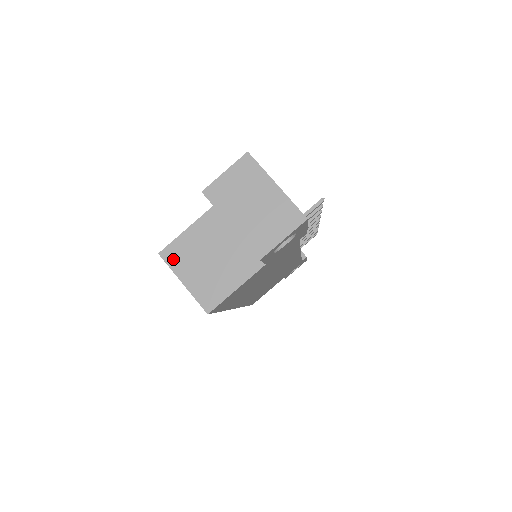
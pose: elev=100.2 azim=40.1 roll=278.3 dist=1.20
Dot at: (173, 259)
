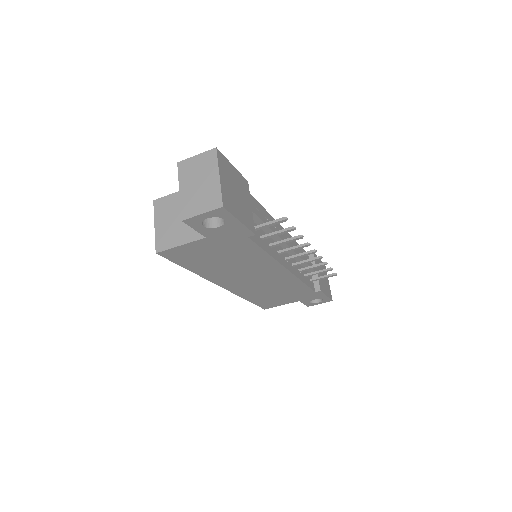
Dot at: (159, 208)
